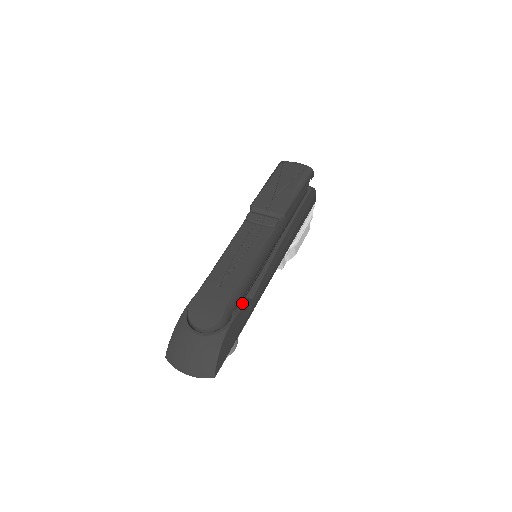
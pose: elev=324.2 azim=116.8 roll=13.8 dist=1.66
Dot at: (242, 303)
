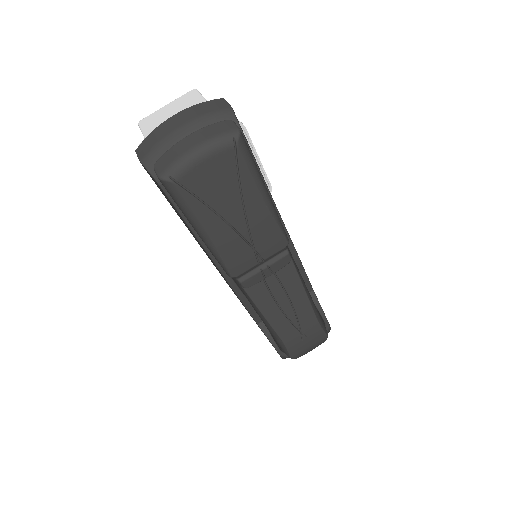
Dot at: (316, 305)
